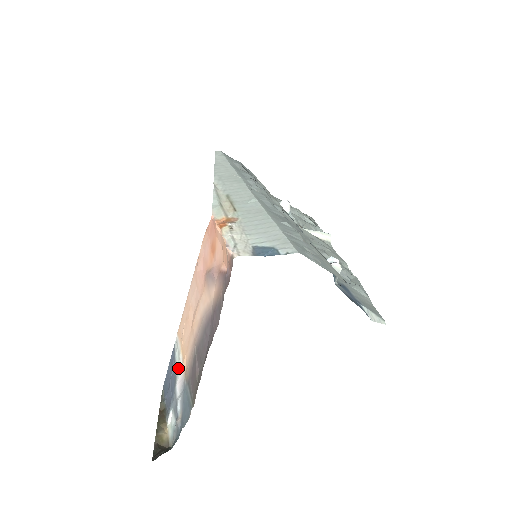
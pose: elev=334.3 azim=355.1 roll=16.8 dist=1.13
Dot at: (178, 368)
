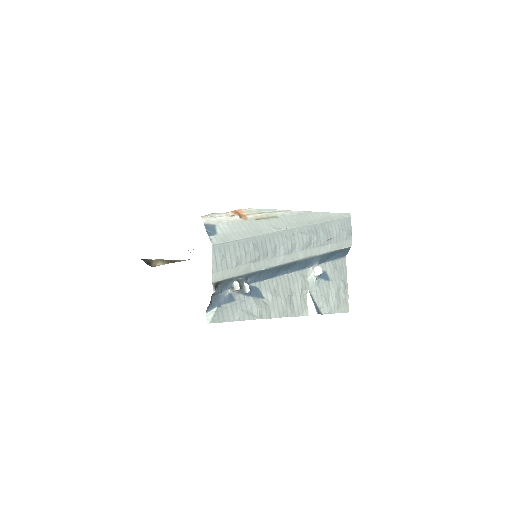
Dot at: occluded
